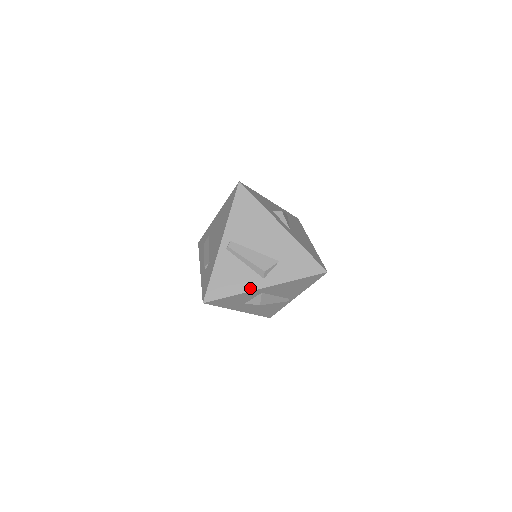
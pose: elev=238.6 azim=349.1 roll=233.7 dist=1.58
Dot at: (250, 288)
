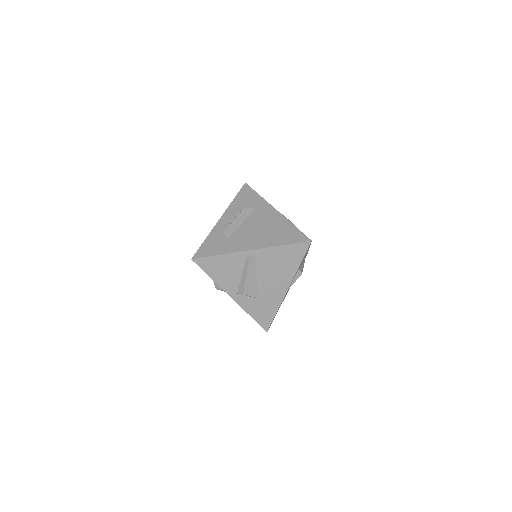
Dot at: (224, 287)
